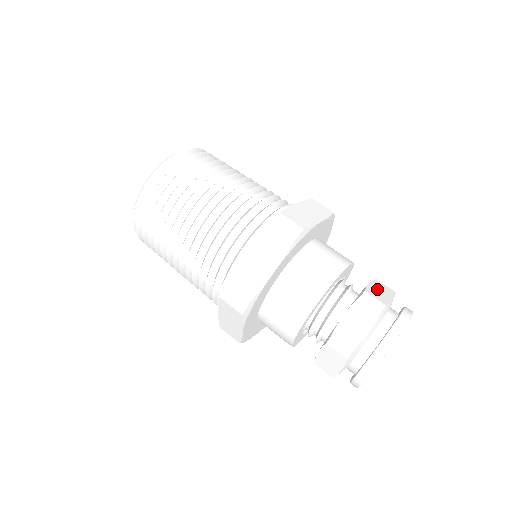
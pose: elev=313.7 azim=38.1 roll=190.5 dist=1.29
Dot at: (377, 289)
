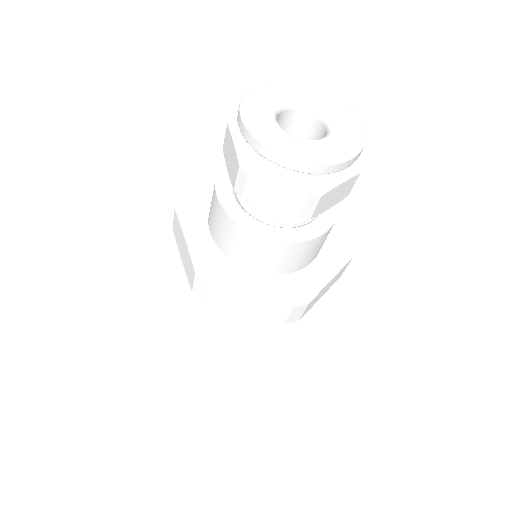
Dot at: occluded
